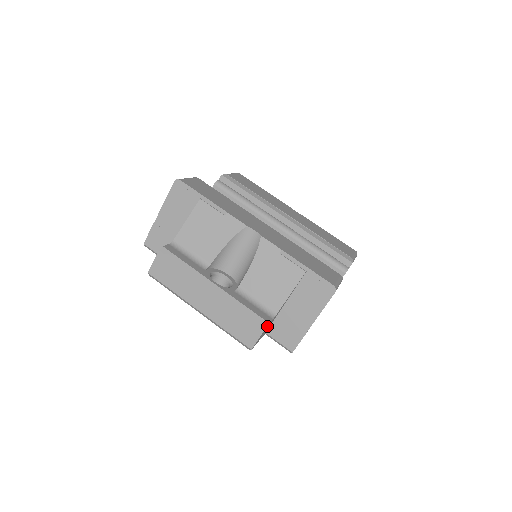
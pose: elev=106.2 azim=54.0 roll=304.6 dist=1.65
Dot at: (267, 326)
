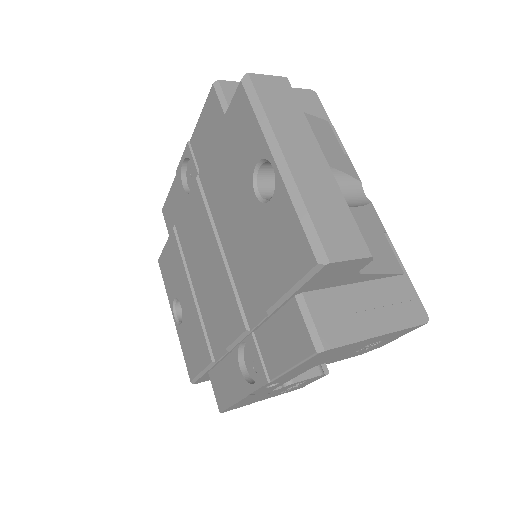
Dot at: (361, 263)
